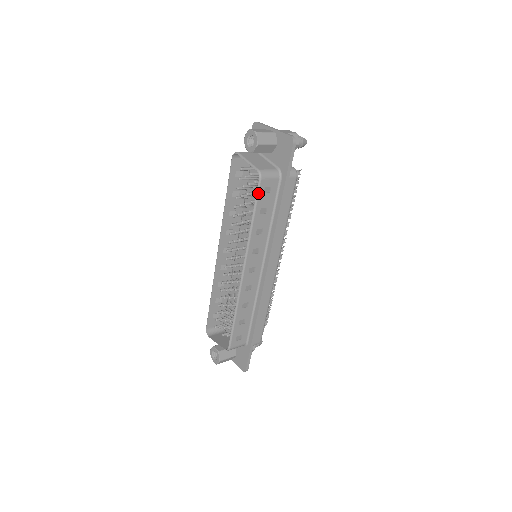
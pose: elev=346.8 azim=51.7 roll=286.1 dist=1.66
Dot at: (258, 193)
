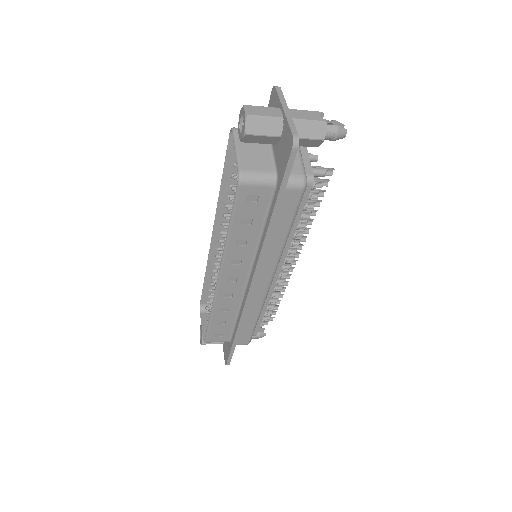
Dot at: (236, 201)
